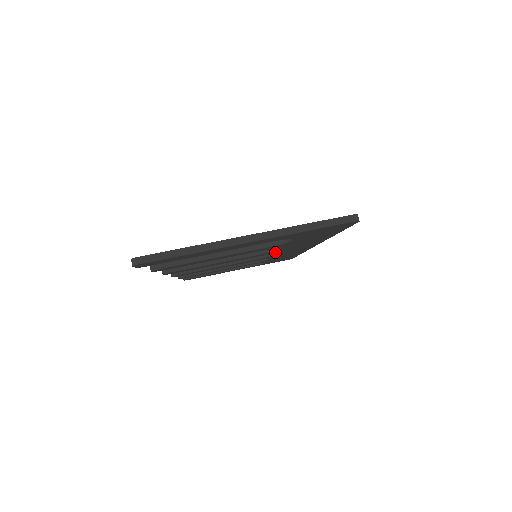
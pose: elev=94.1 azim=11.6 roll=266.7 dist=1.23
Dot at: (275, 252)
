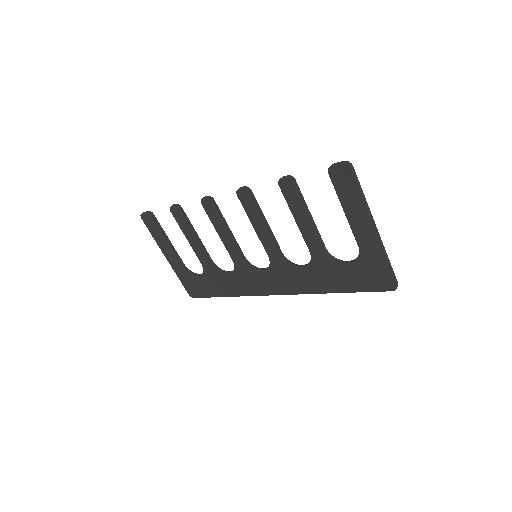
Dot at: (279, 266)
